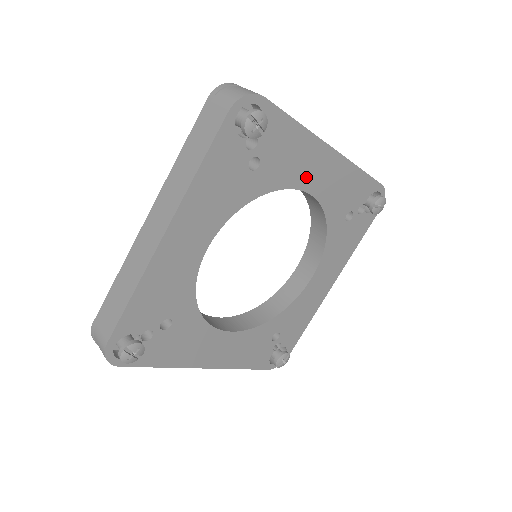
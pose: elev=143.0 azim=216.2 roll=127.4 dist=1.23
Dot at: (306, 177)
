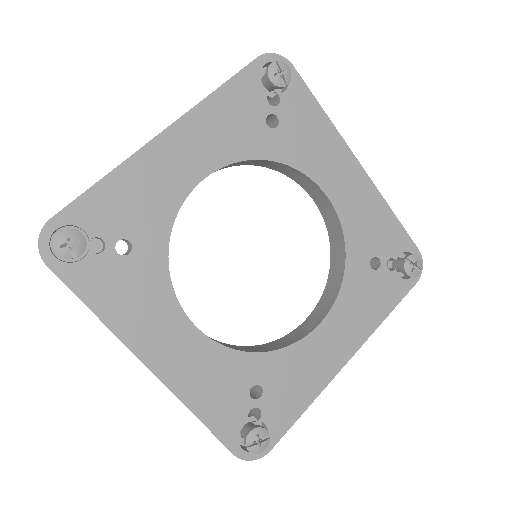
Dot at: (326, 174)
